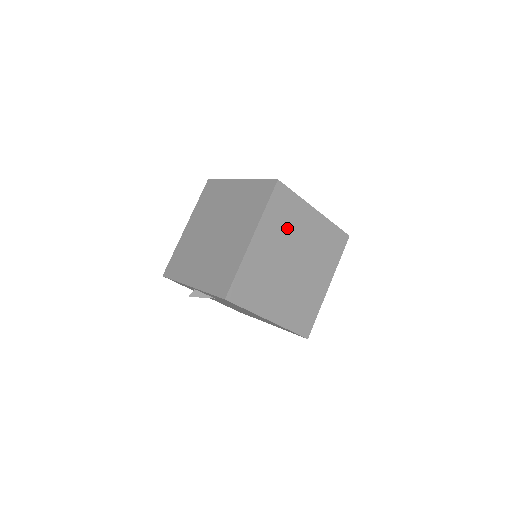
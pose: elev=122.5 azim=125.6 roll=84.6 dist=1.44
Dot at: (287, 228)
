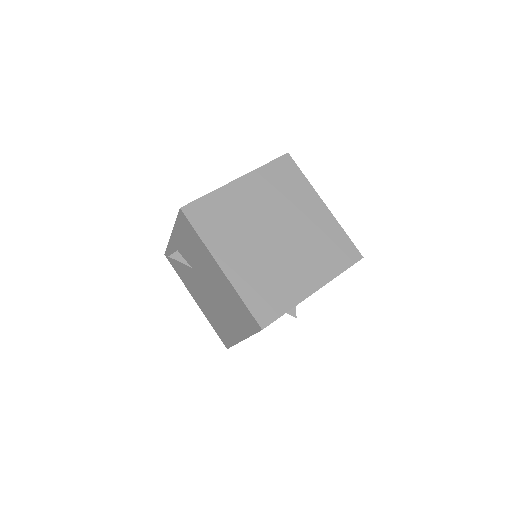
Dot at: (282, 197)
